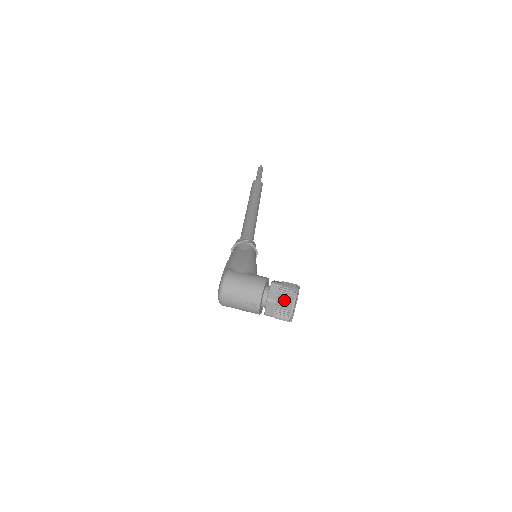
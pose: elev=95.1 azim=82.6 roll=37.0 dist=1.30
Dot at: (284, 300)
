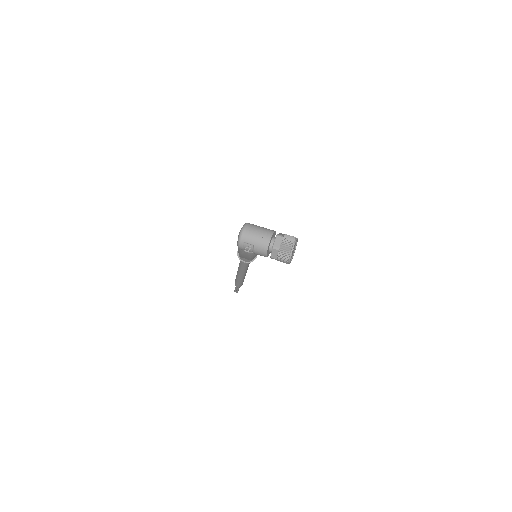
Dot at: (289, 237)
